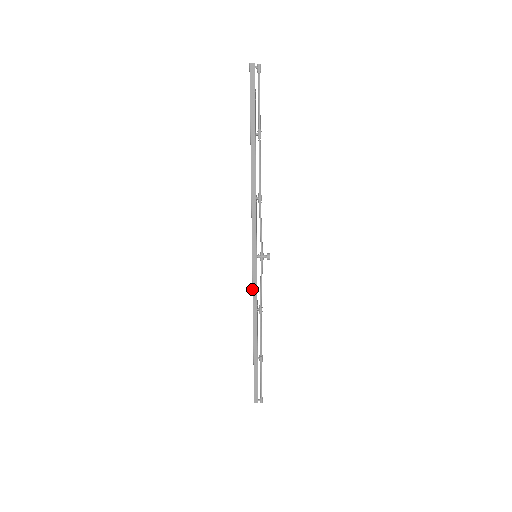
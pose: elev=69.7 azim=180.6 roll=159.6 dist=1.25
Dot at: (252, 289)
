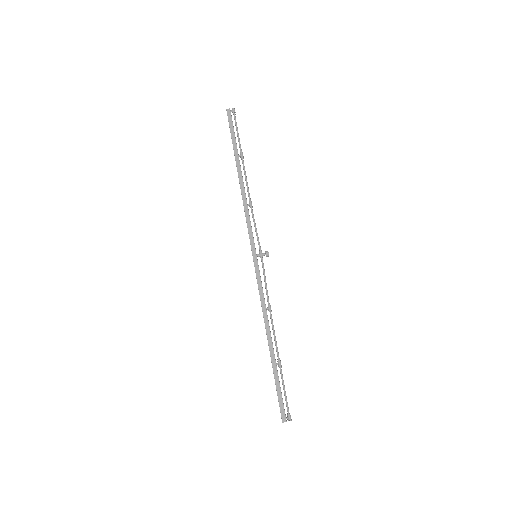
Dot at: (258, 288)
